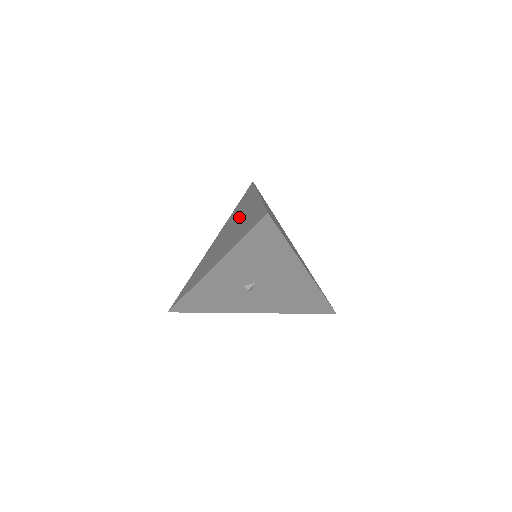
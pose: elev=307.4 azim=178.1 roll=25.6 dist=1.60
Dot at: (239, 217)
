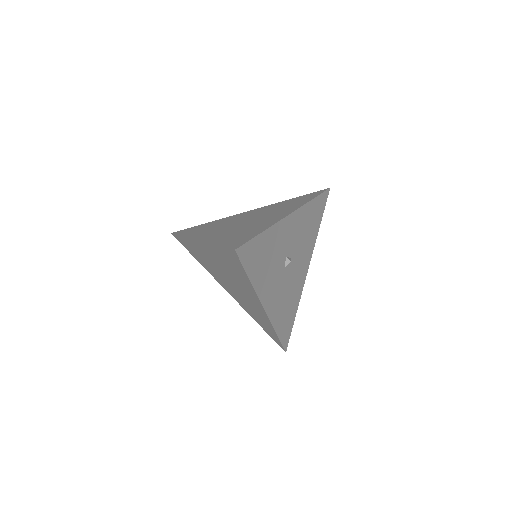
Dot at: (241, 217)
